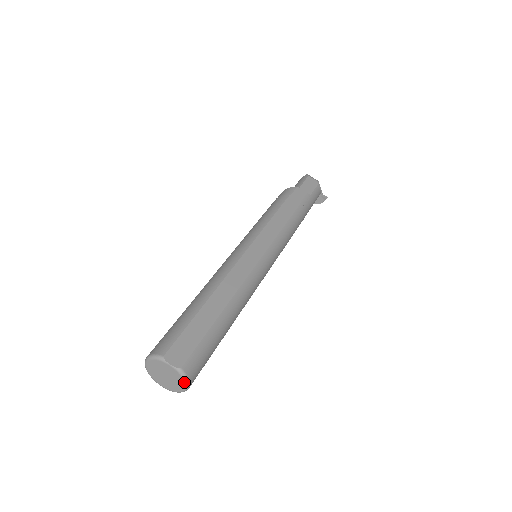
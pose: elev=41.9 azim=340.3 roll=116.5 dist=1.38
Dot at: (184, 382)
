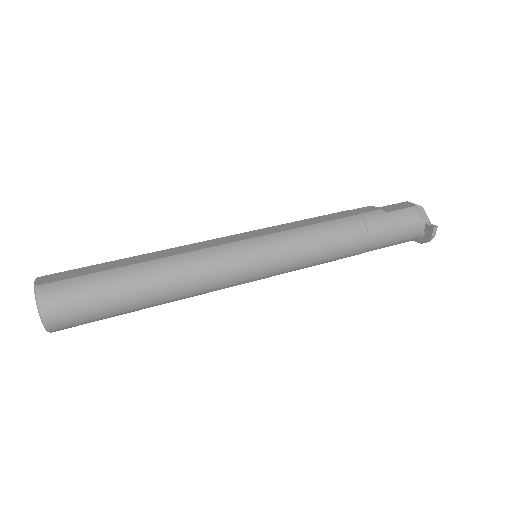
Dot at: (36, 304)
